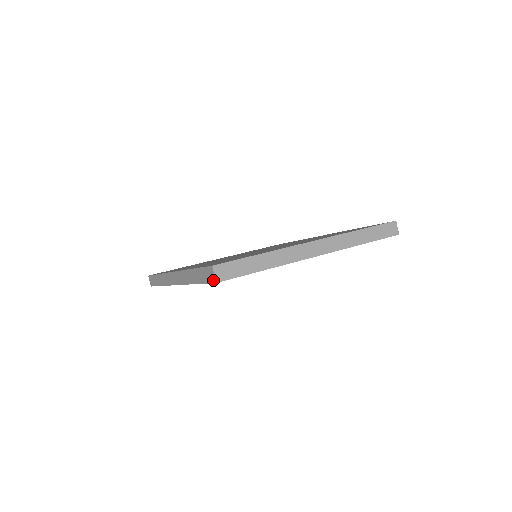
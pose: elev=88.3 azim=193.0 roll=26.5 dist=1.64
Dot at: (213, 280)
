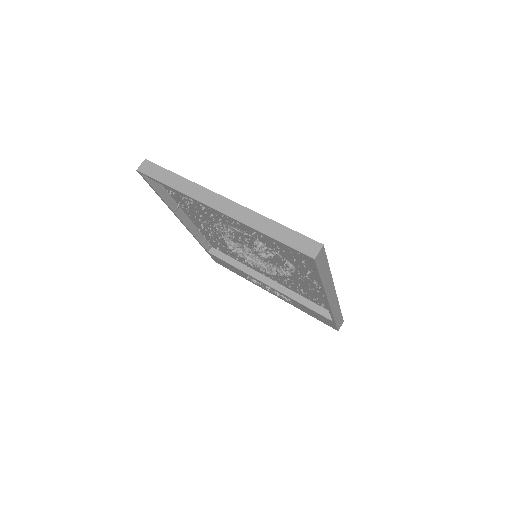
Dot at: occluded
